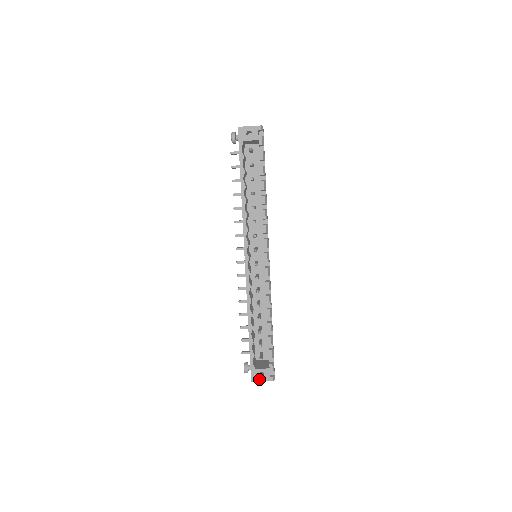
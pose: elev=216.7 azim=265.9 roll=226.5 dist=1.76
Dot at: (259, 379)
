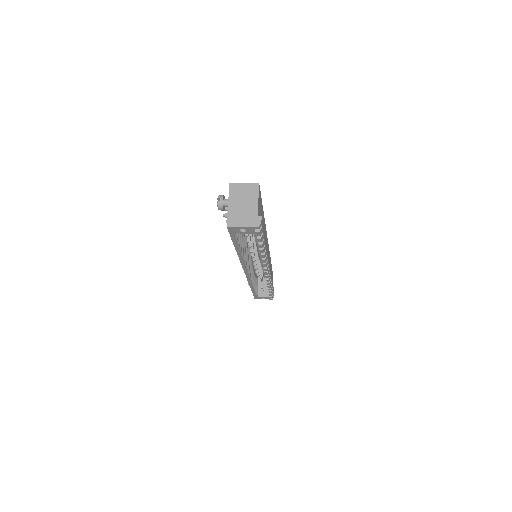
Dot at: occluded
